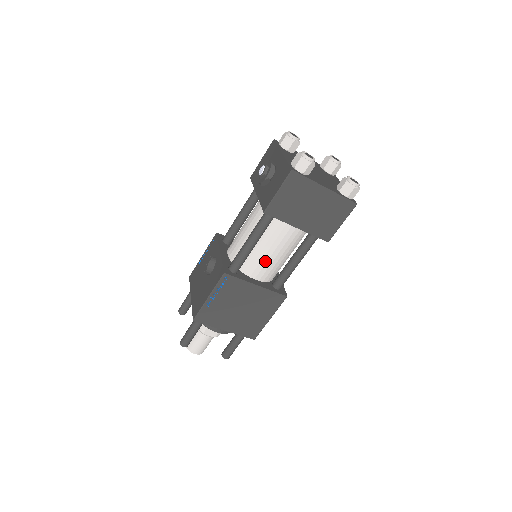
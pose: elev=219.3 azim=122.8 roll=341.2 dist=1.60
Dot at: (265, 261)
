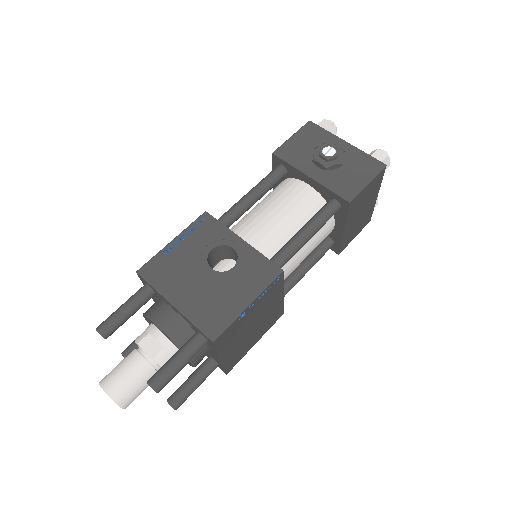
Dot at: (295, 264)
